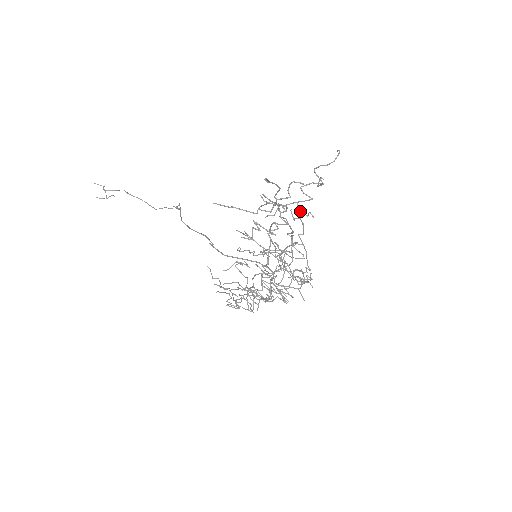
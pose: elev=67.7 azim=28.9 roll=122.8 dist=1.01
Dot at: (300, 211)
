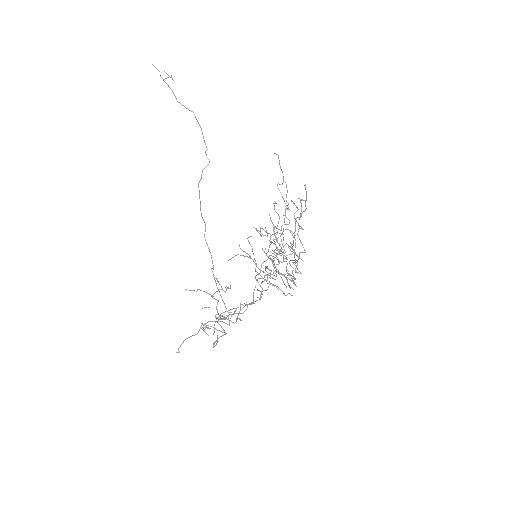
Dot at: occluded
